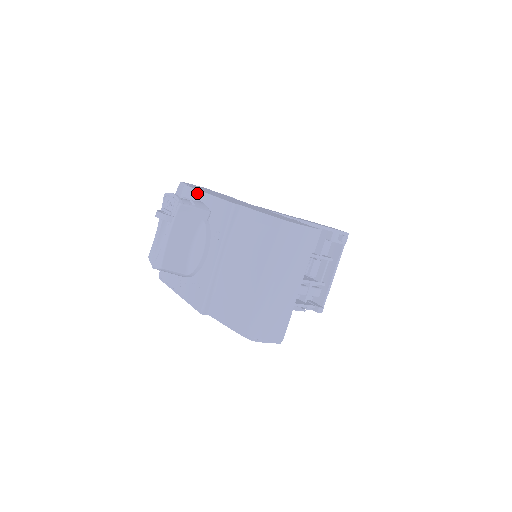
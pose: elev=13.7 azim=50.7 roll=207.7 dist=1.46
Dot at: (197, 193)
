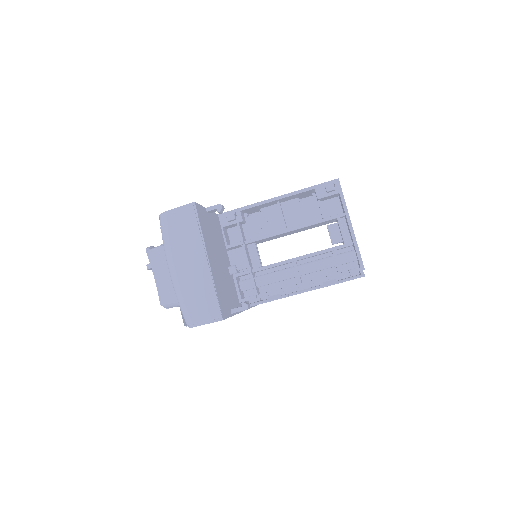
Dot at: occluded
